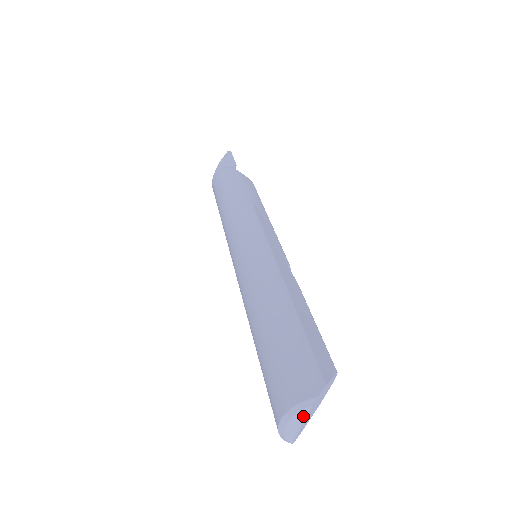
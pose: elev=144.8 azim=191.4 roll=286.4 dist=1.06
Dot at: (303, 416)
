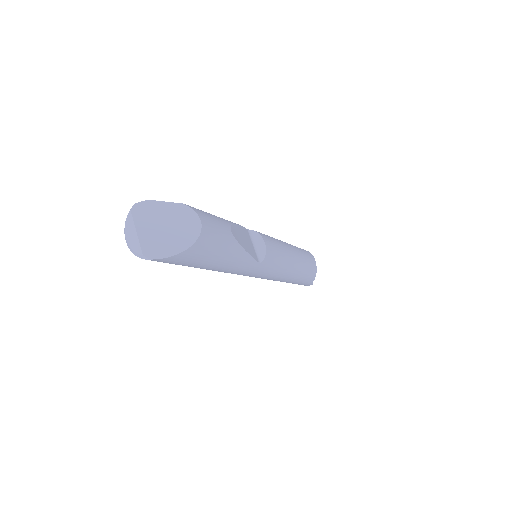
Dot at: (131, 223)
